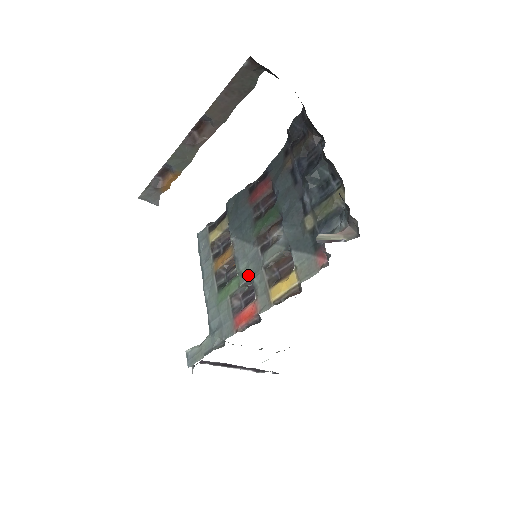
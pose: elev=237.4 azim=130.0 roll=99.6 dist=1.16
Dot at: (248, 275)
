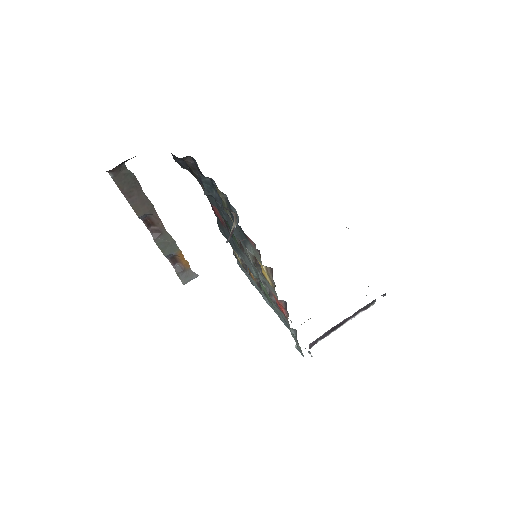
Dot at: (258, 277)
